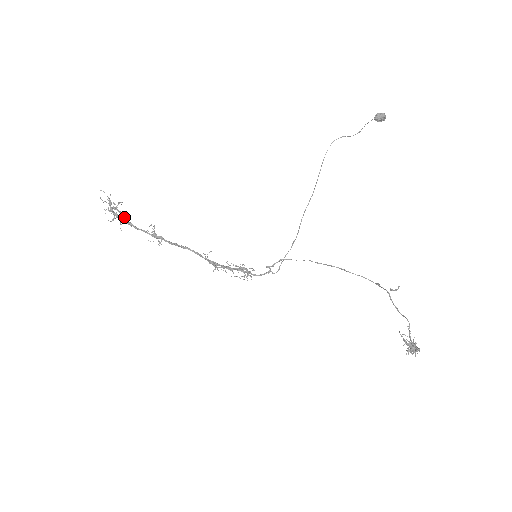
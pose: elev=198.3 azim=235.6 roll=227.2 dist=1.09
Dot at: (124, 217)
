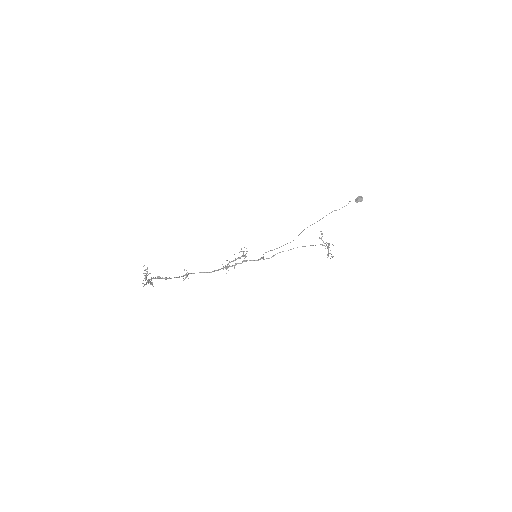
Dot at: (157, 277)
